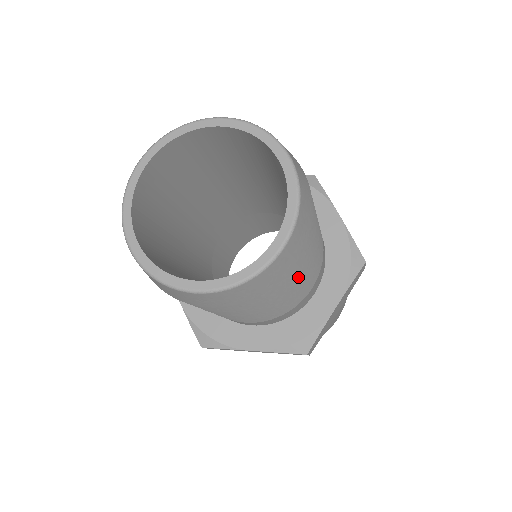
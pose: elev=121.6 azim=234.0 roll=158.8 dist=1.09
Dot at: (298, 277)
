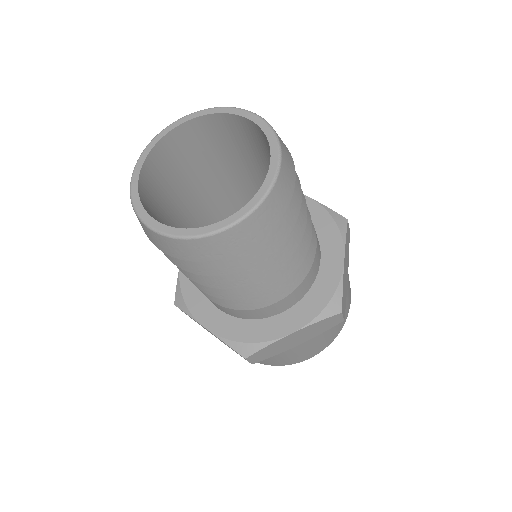
Dot at: (301, 218)
